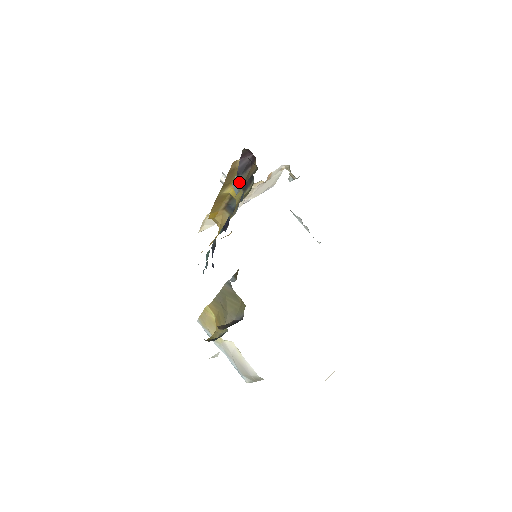
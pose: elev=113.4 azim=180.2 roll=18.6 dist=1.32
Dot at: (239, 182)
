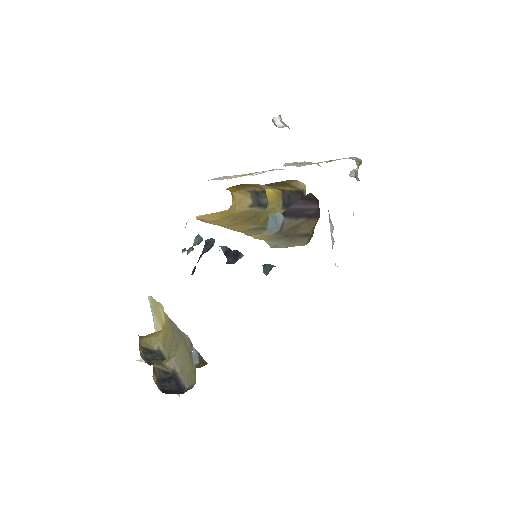
Dot at: (280, 222)
